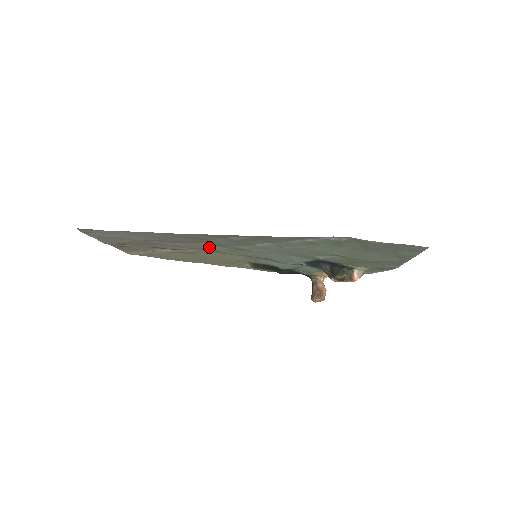
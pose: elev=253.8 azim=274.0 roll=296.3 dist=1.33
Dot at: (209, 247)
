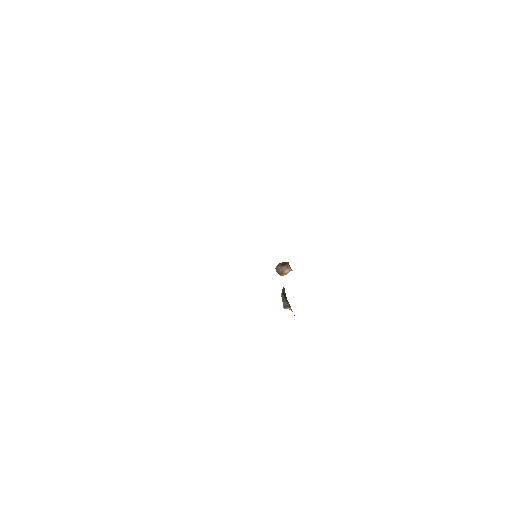
Dot at: occluded
